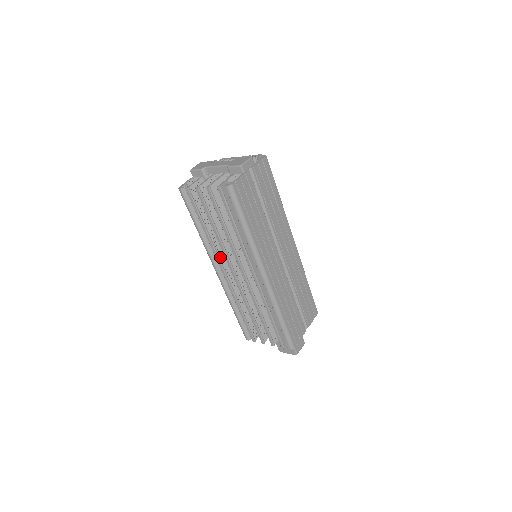
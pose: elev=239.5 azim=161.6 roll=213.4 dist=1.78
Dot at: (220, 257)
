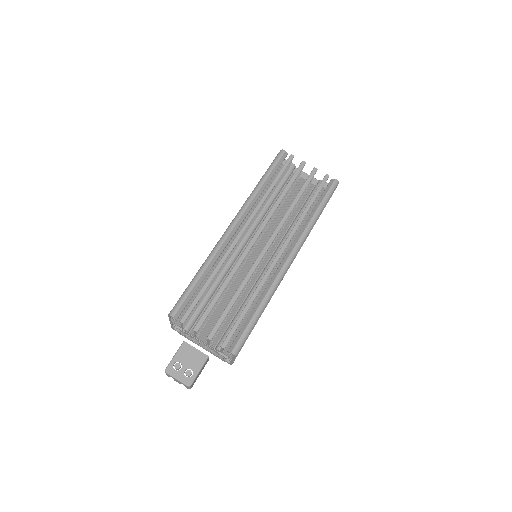
Dot at: (252, 219)
